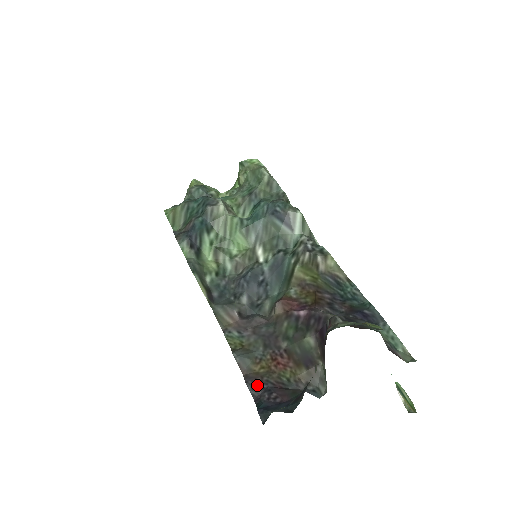
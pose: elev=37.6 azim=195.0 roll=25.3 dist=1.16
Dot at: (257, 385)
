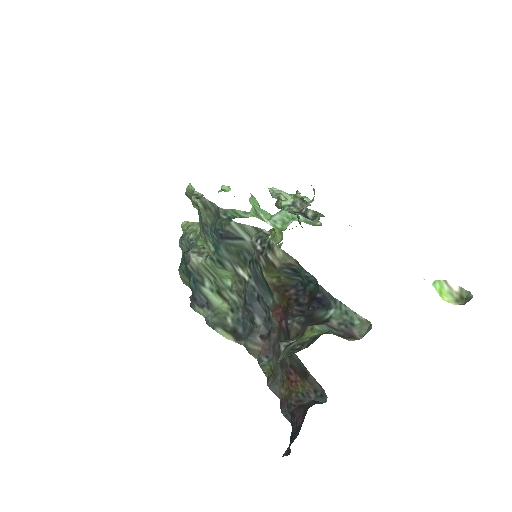
Dot at: (286, 412)
